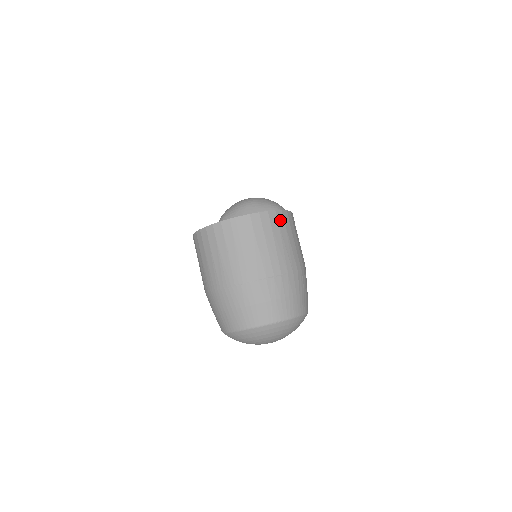
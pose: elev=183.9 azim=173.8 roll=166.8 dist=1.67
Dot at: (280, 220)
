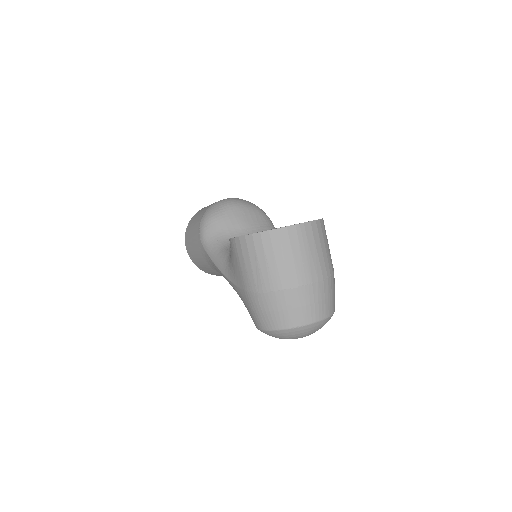
Dot at: (324, 227)
